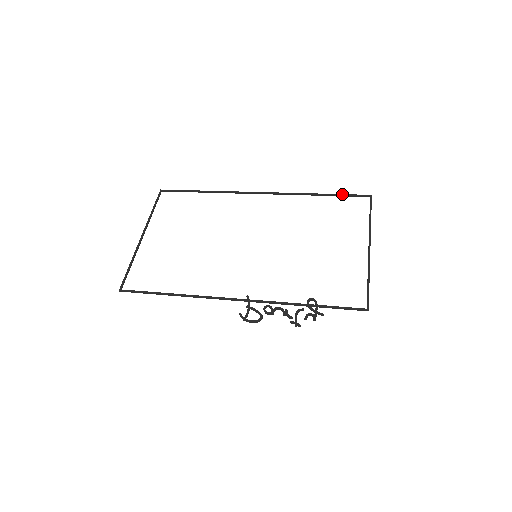
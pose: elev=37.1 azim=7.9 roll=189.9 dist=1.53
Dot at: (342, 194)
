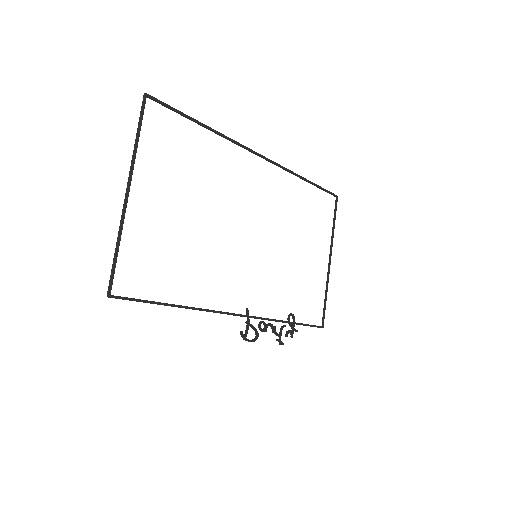
Dot at: occluded
